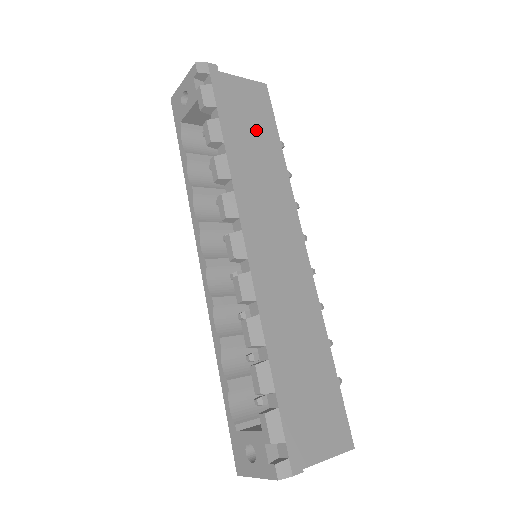
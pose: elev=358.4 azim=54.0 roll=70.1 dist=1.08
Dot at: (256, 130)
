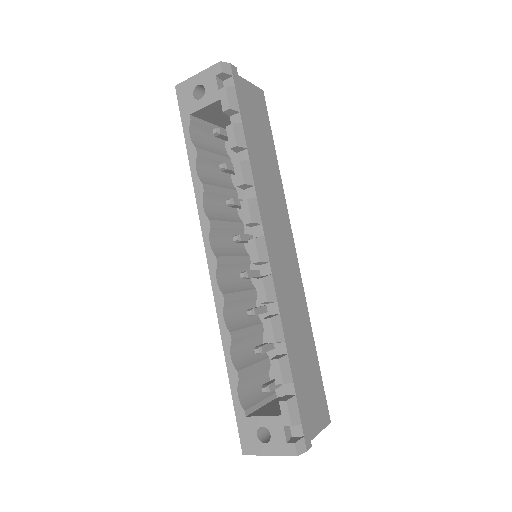
Dot at: (261, 136)
